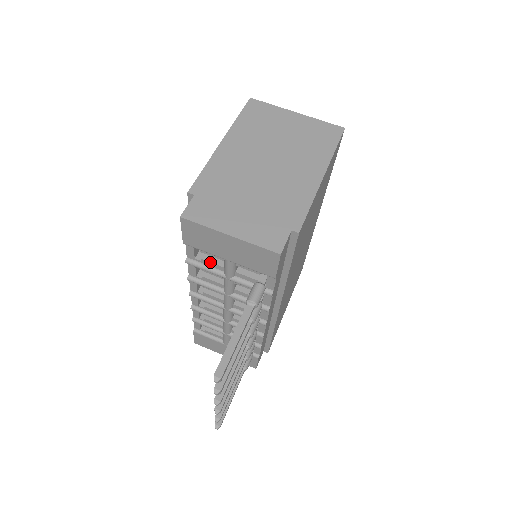
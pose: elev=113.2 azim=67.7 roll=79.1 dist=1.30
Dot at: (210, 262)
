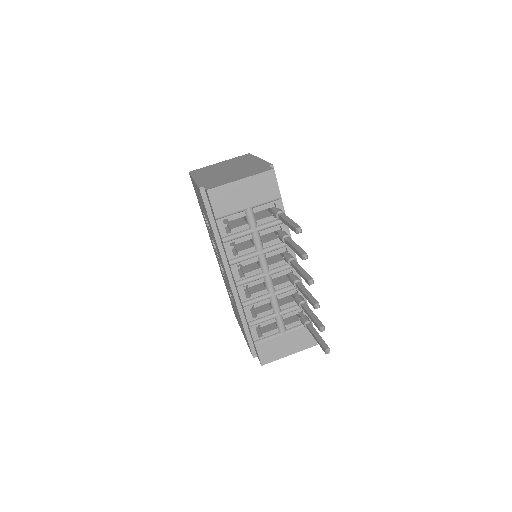
Dot at: (238, 227)
